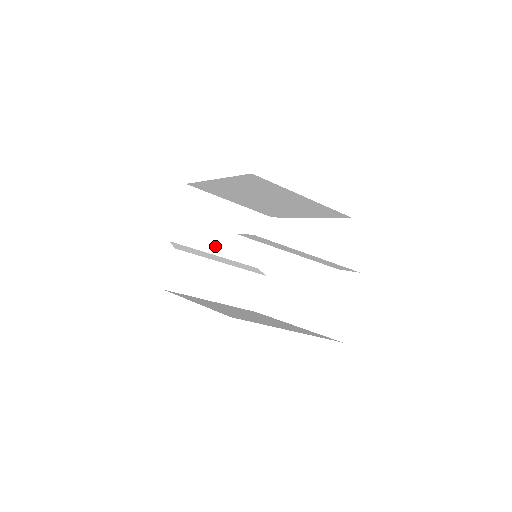
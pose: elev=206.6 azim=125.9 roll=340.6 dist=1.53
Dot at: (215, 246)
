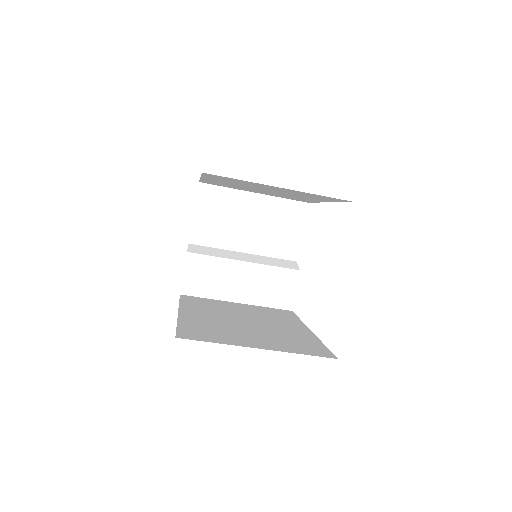
Dot at: (241, 243)
